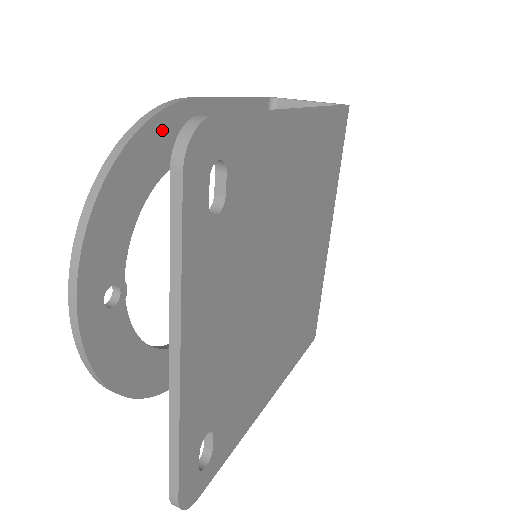
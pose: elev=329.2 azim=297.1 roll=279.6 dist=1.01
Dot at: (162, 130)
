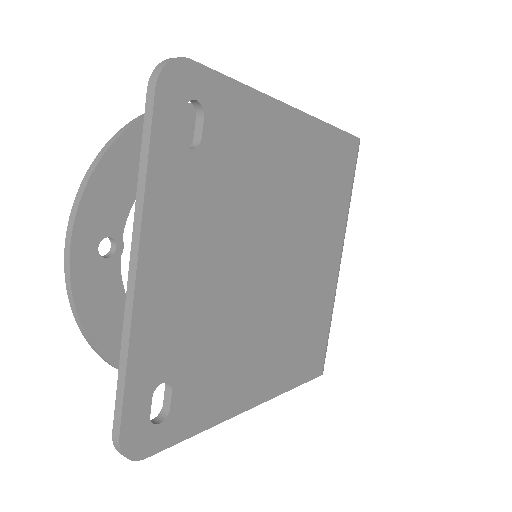
Dot at: occluded
